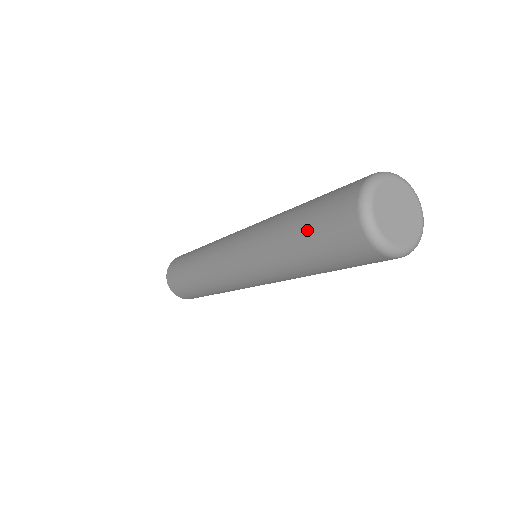
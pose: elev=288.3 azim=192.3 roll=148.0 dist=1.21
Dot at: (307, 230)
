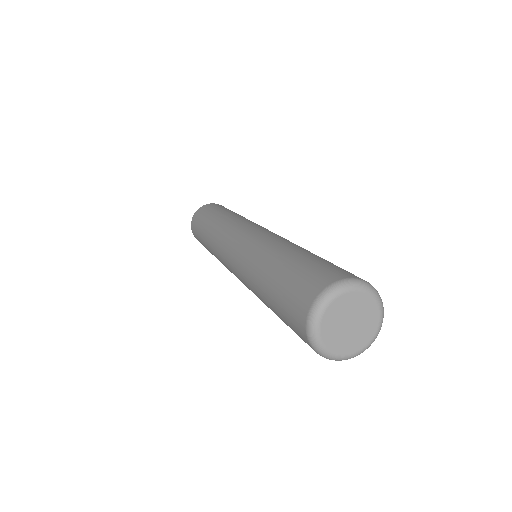
Dot at: (278, 314)
